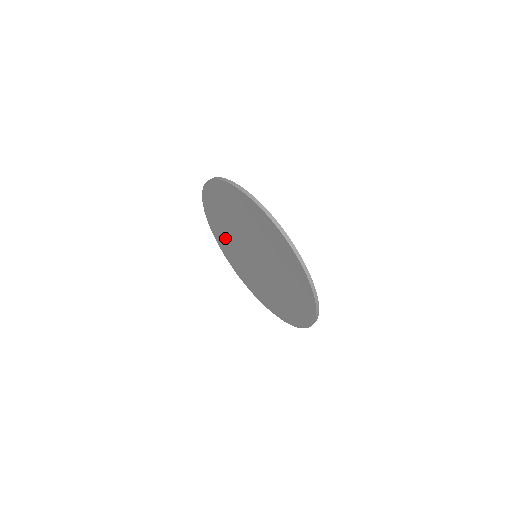
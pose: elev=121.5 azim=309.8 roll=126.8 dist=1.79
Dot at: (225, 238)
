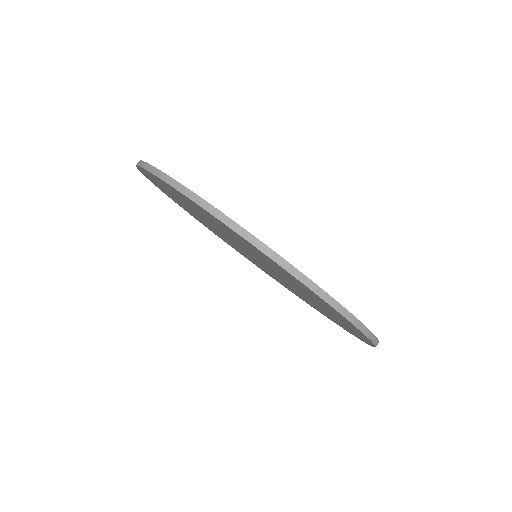
Dot at: occluded
